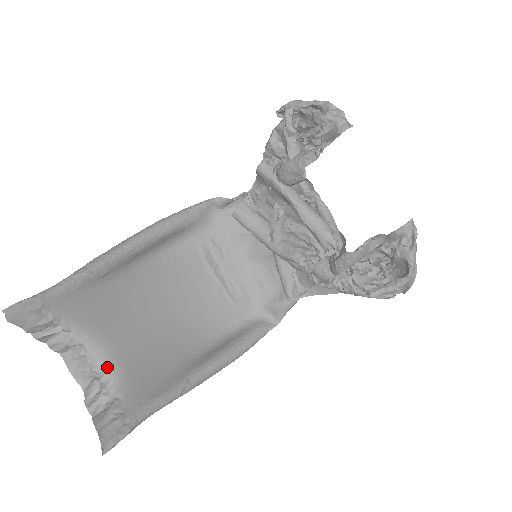
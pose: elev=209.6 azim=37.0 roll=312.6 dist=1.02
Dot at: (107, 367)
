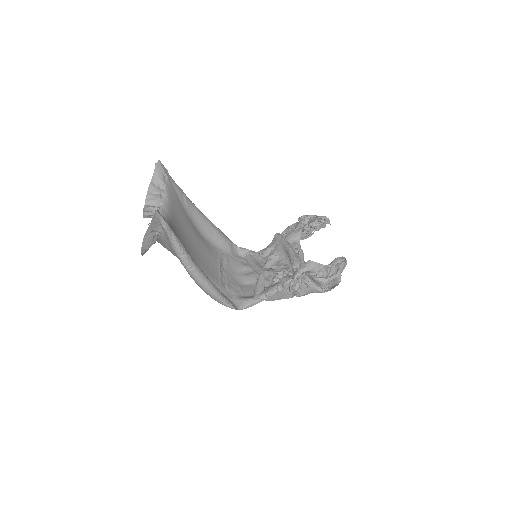
Dot at: (166, 217)
